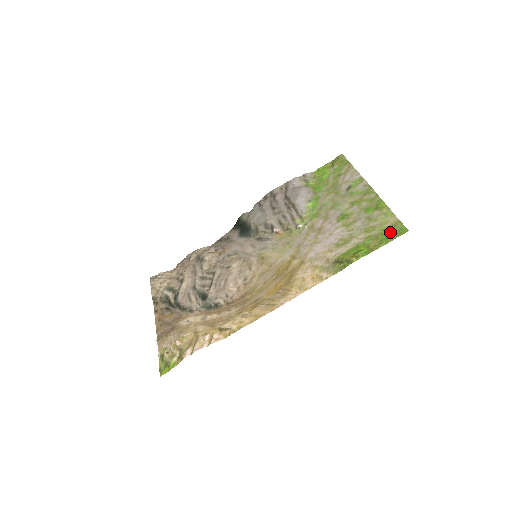
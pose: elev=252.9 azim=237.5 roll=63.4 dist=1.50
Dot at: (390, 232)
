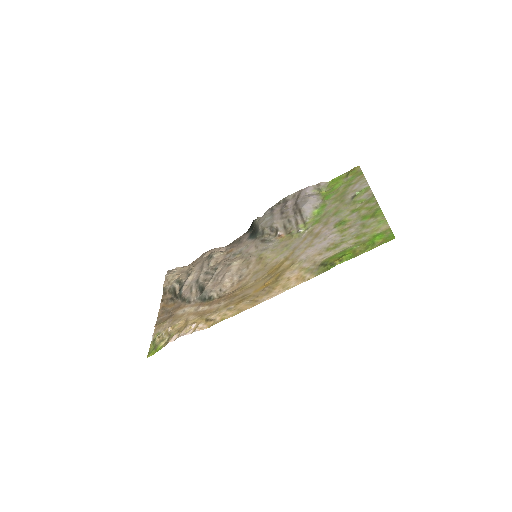
Dot at: (378, 239)
